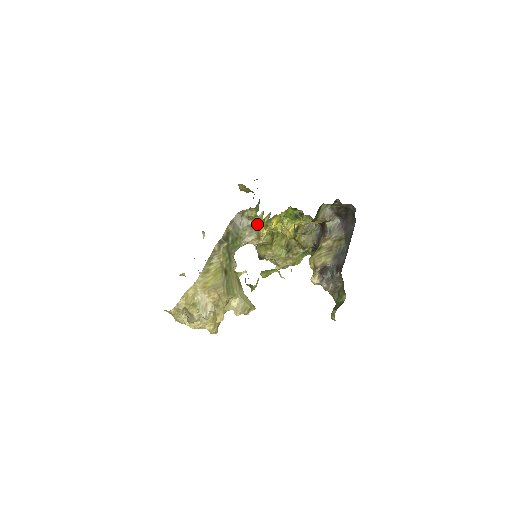
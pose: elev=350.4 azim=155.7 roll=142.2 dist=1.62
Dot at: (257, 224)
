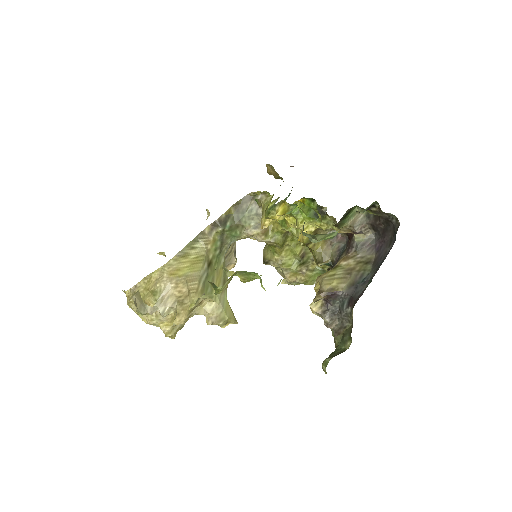
Dot at: occluded
